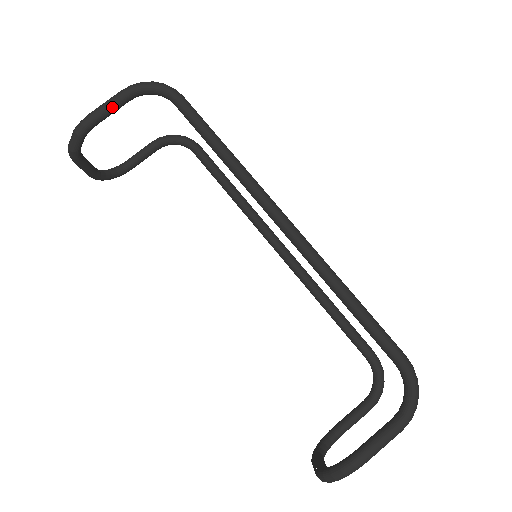
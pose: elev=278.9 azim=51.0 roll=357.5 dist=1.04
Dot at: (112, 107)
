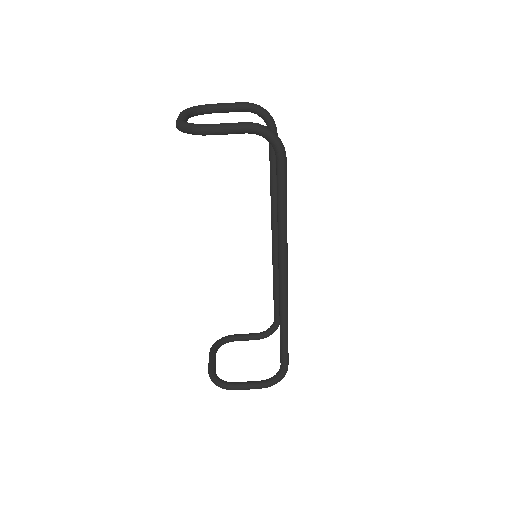
Dot at: (232, 133)
